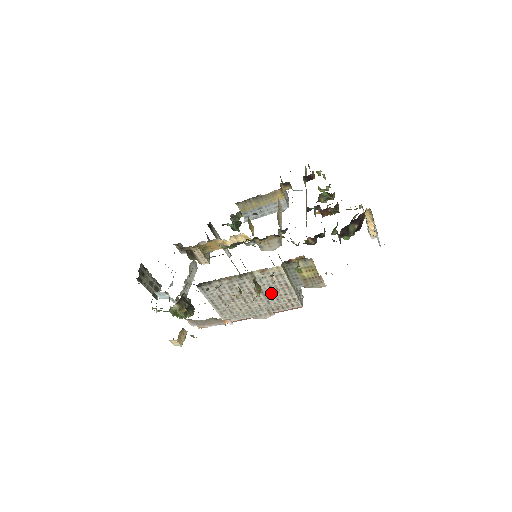
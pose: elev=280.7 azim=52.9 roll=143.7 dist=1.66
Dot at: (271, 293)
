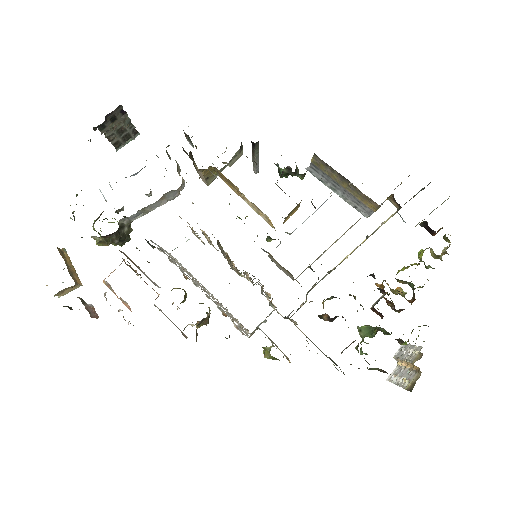
Dot at: occluded
